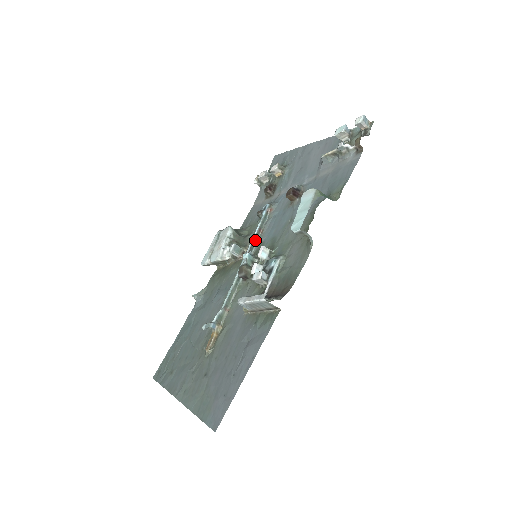
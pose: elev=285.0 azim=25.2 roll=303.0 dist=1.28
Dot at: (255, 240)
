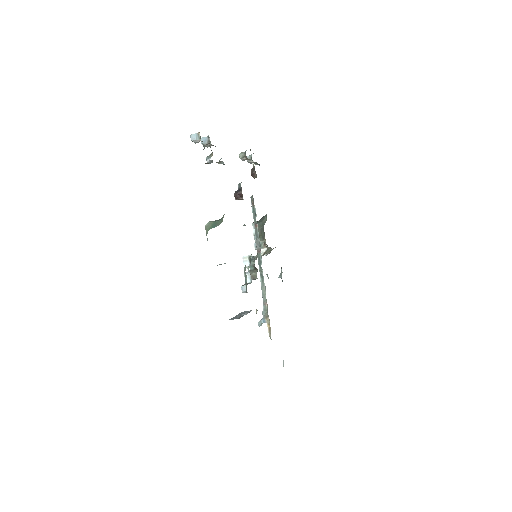
Dot at: (257, 236)
